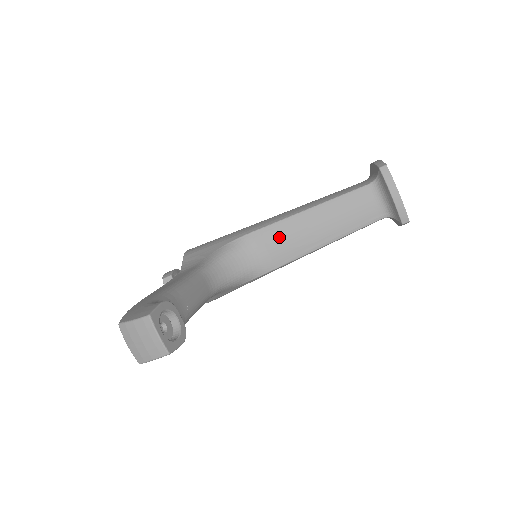
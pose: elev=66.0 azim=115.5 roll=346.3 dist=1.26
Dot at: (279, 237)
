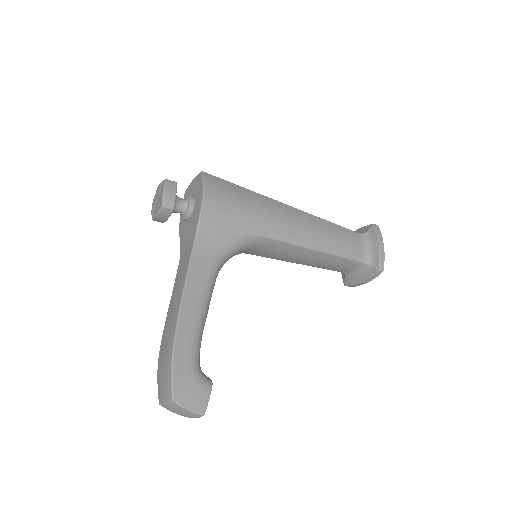
Dot at: (282, 251)
